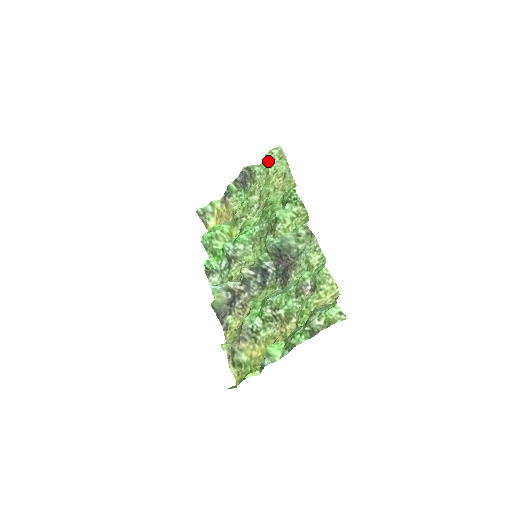
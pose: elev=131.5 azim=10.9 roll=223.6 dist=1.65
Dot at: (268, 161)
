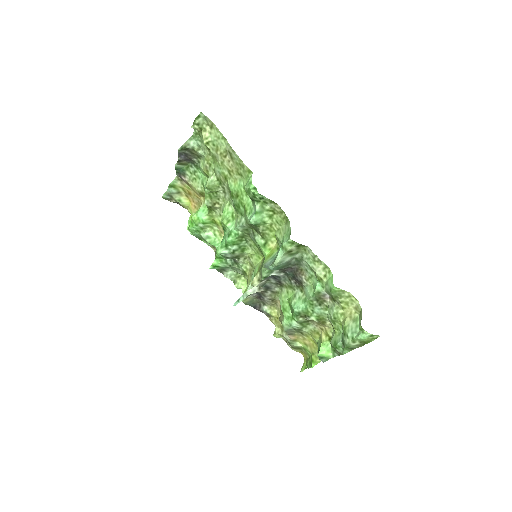
Dot at: (199, 132)
